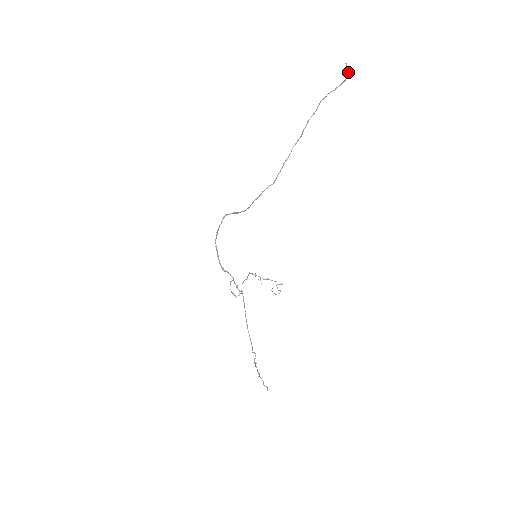
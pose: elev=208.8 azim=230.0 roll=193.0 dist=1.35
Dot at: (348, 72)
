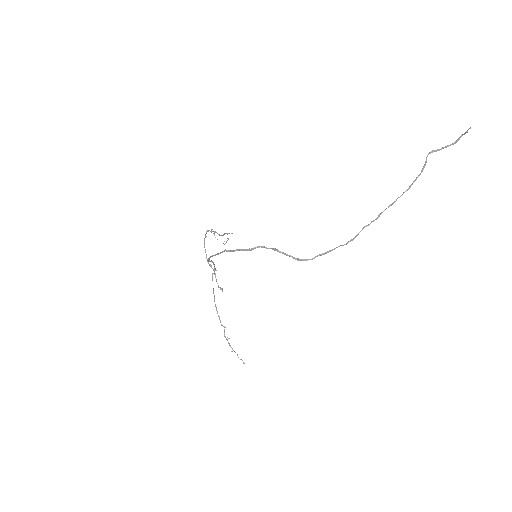
Dot at: occluded
